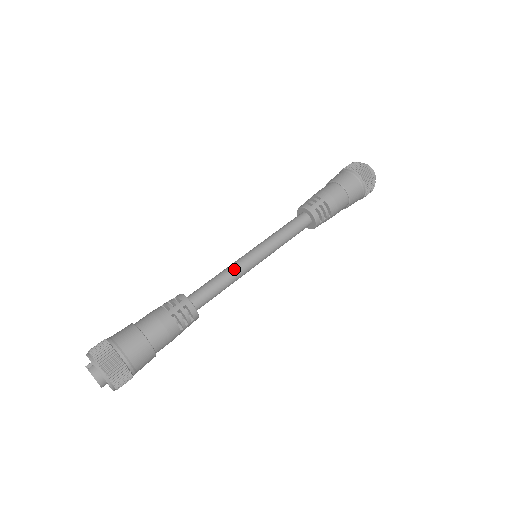
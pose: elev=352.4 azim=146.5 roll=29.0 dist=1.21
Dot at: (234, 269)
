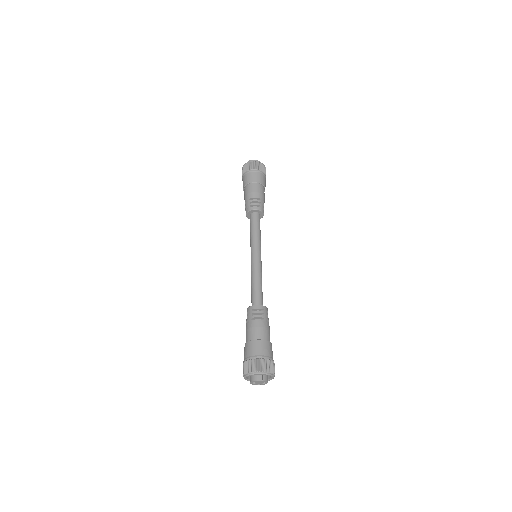
Dot at: (261, 272)
